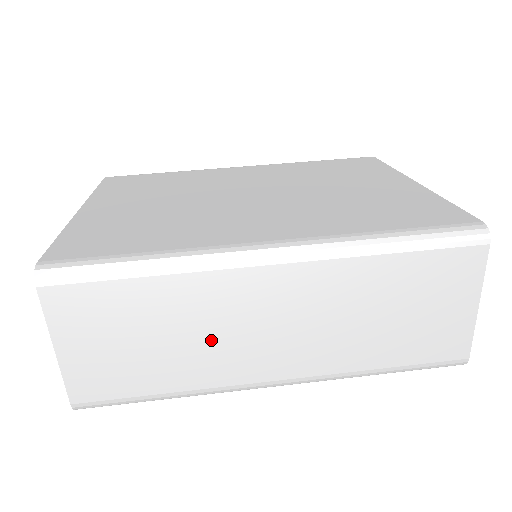
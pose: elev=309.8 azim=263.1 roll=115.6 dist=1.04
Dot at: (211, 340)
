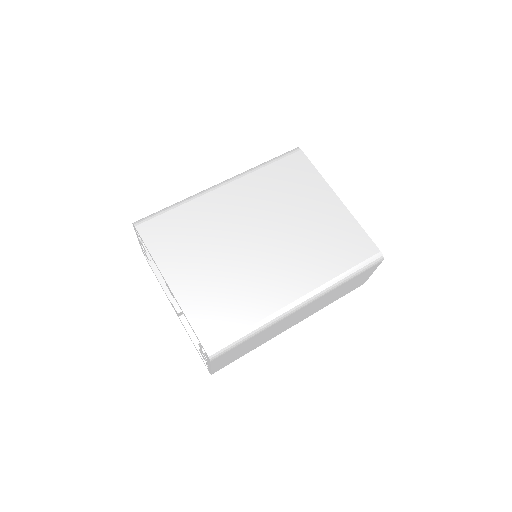
Dot at: (272, 333)
